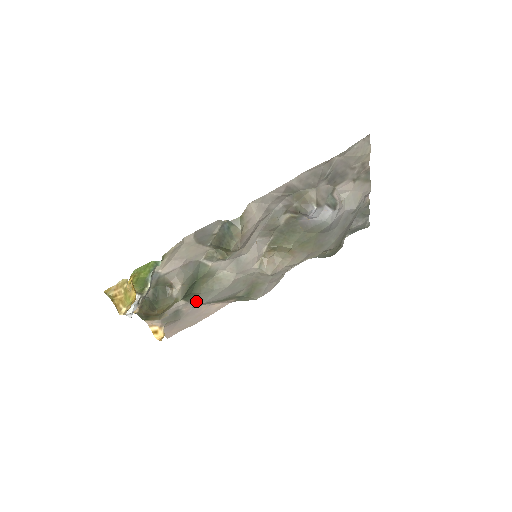
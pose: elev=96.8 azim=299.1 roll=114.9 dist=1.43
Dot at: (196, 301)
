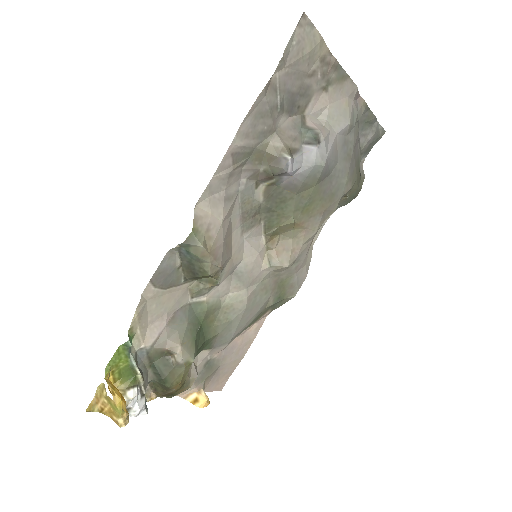
Dot at: (220, 343)
